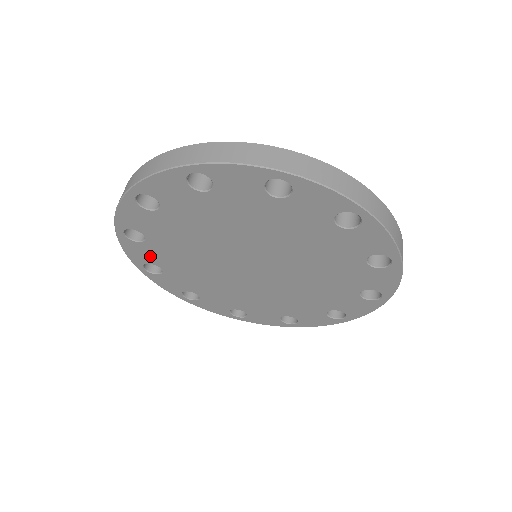
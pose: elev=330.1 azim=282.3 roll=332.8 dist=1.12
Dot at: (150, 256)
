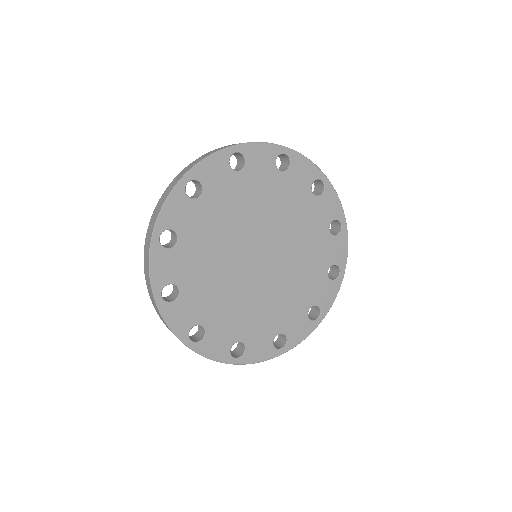
Dot at: (174, 270)
